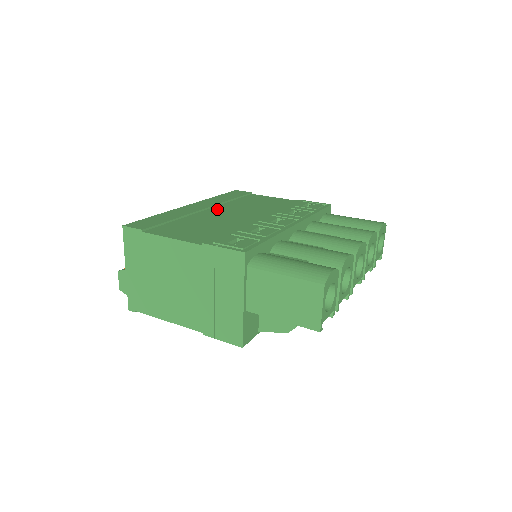
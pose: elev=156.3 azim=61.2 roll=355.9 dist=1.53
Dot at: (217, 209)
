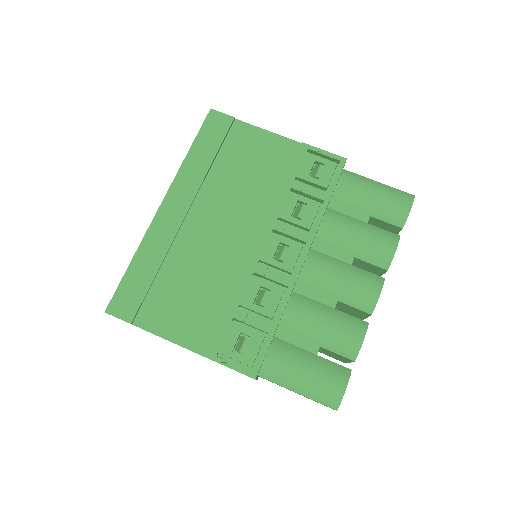
Dot at: (200, 211)
